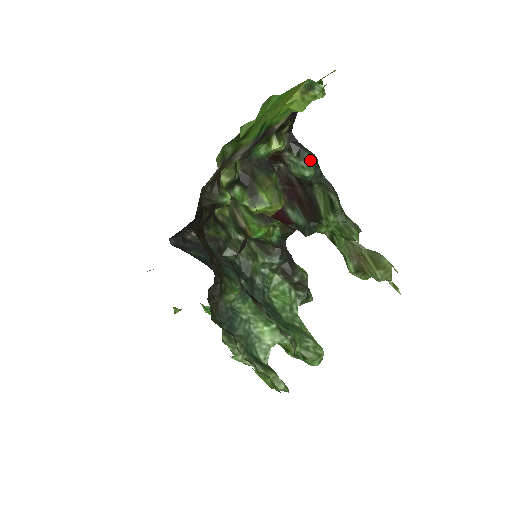
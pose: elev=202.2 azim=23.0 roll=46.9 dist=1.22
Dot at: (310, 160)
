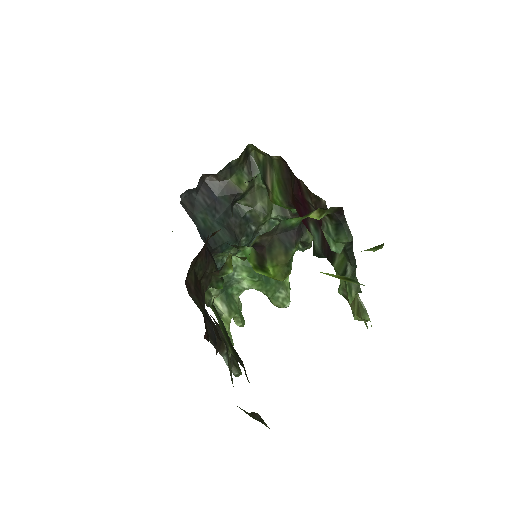
Dot at: (344, 241)
